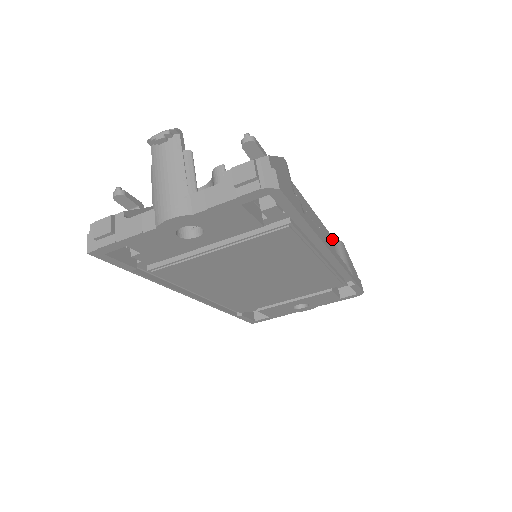
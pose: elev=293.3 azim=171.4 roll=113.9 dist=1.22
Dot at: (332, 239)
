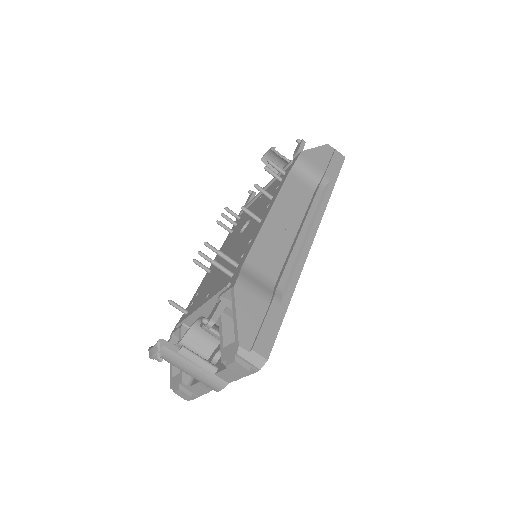
Dot at: (292, 175)
